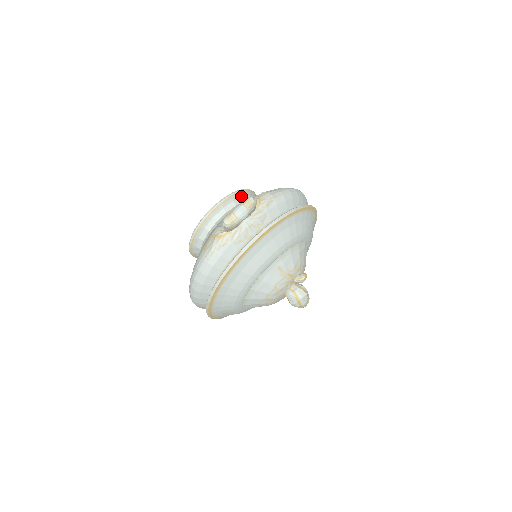
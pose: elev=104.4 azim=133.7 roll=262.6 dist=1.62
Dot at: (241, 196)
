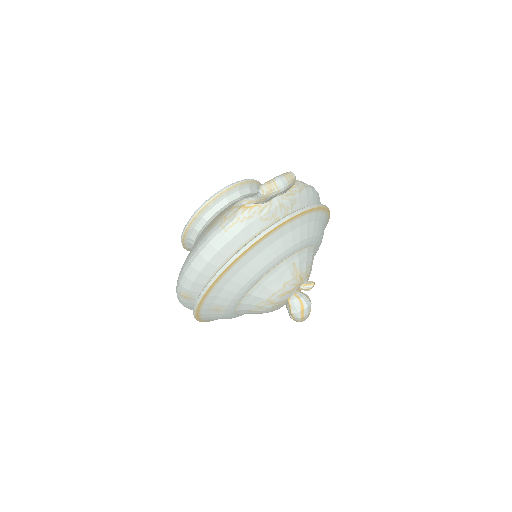
Dot at: (256, 186)
